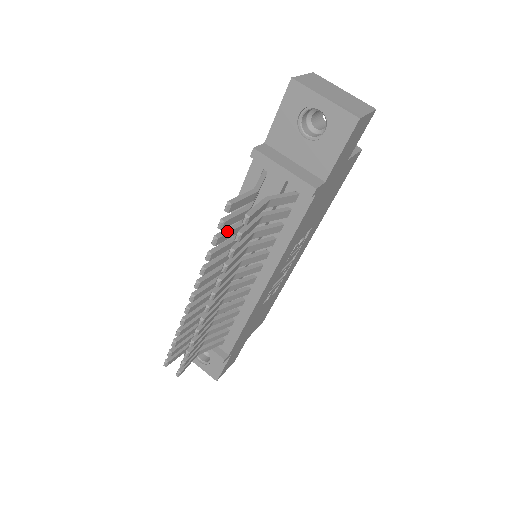
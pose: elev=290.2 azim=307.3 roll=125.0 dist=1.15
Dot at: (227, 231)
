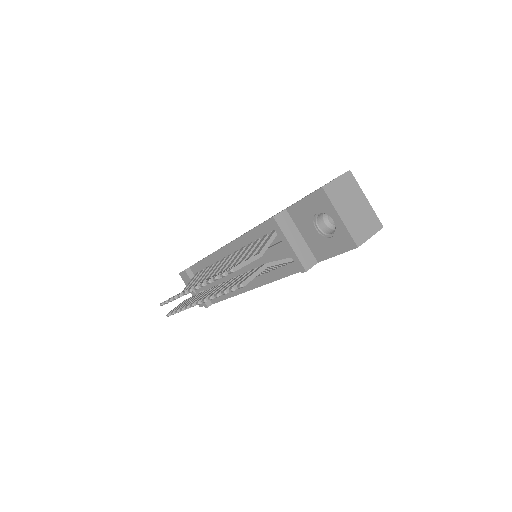
Dot at: occluded
